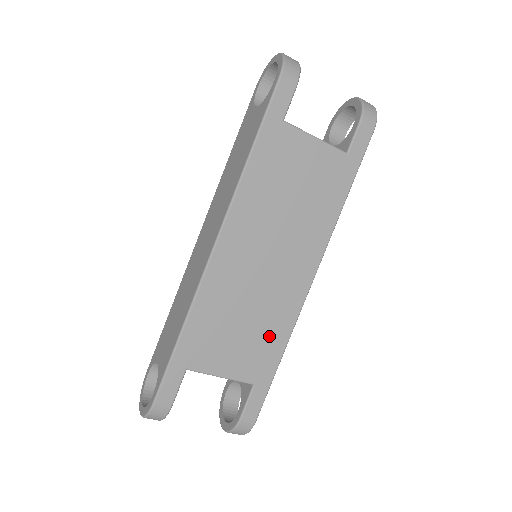
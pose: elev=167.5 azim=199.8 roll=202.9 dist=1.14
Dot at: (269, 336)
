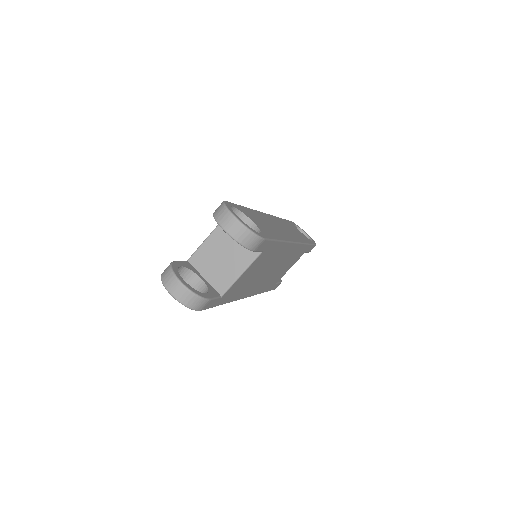
Dot at: (296, 255)
